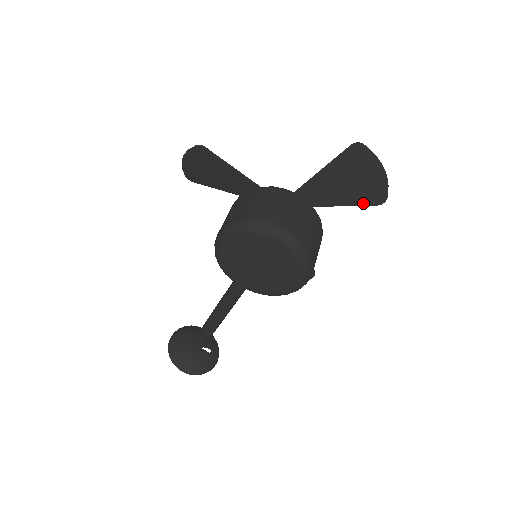
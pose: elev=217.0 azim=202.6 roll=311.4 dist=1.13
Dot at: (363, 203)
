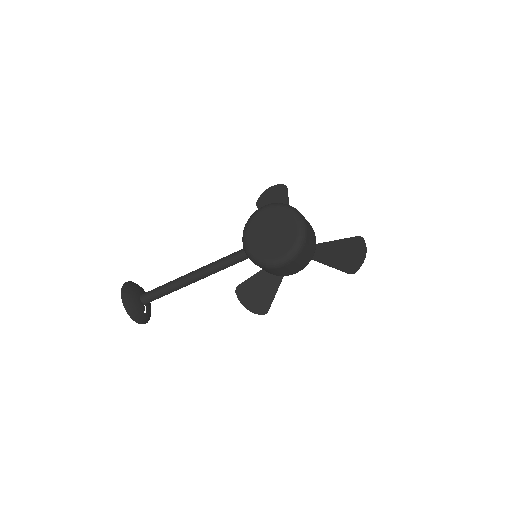
Dot at: (341, 268)
